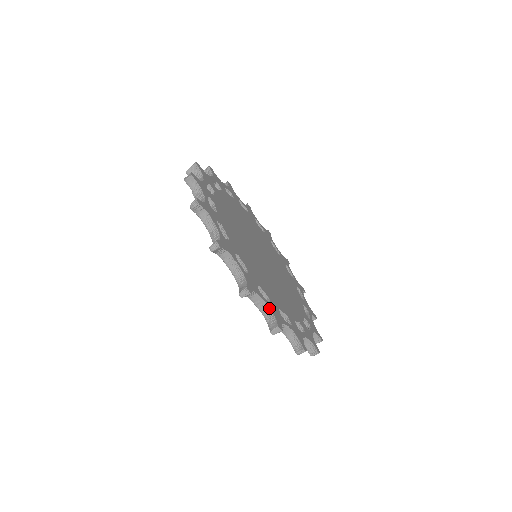
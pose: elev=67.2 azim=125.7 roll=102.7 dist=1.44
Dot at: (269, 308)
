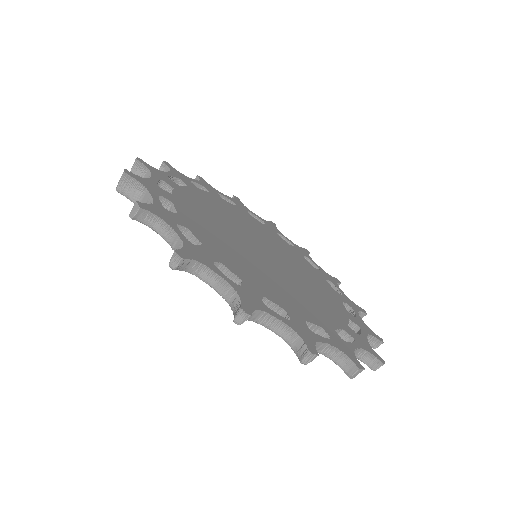
Dot at: (334, 348)
